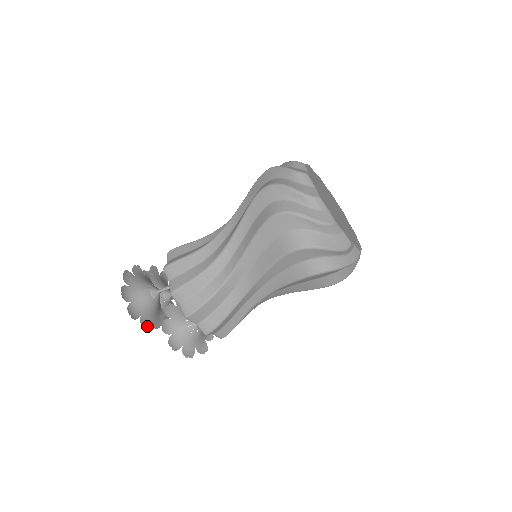
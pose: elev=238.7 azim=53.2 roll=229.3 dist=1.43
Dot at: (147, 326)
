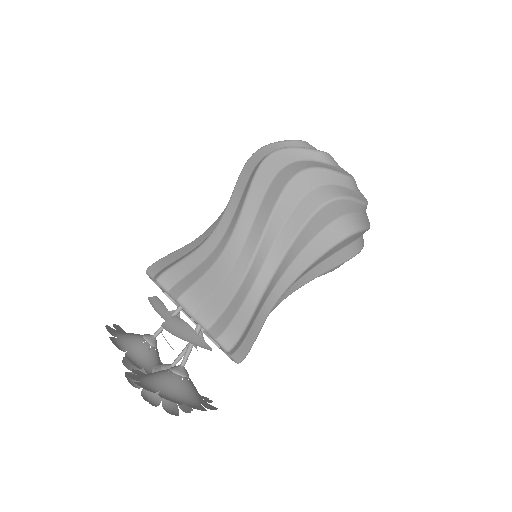
Dot at: (116, 345)
